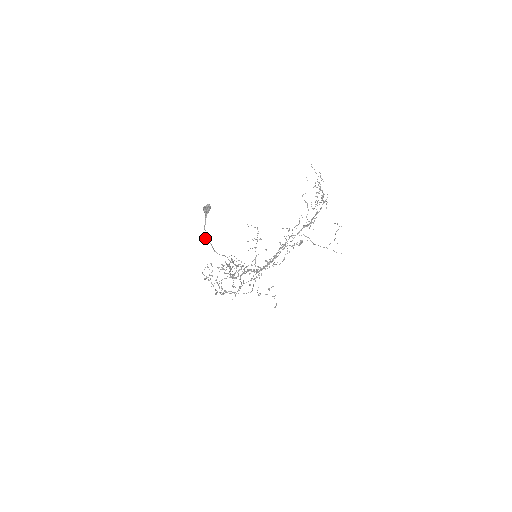
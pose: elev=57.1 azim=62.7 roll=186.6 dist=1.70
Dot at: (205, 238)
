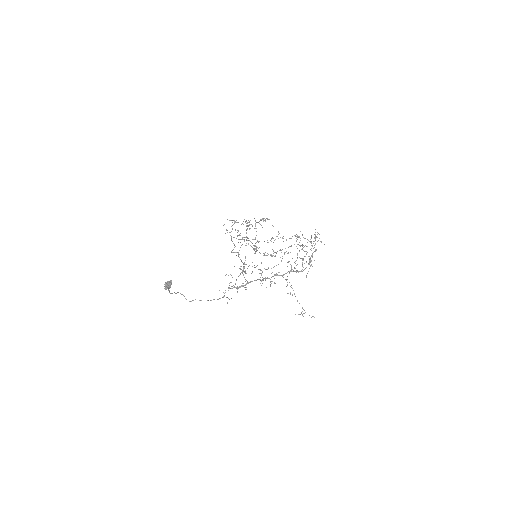
Dot at: (175, 293)
